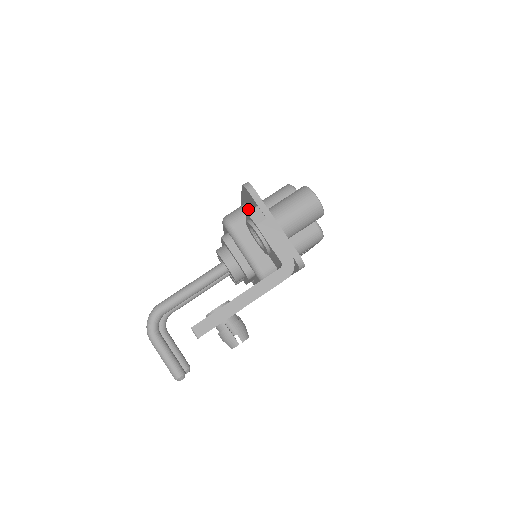
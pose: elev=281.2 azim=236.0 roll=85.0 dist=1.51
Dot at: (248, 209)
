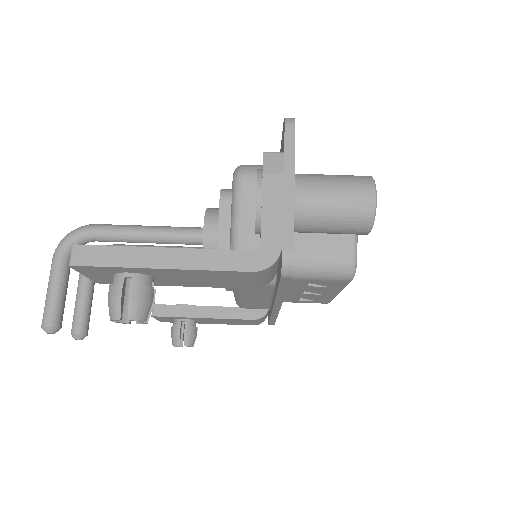
Dot at: occluded
